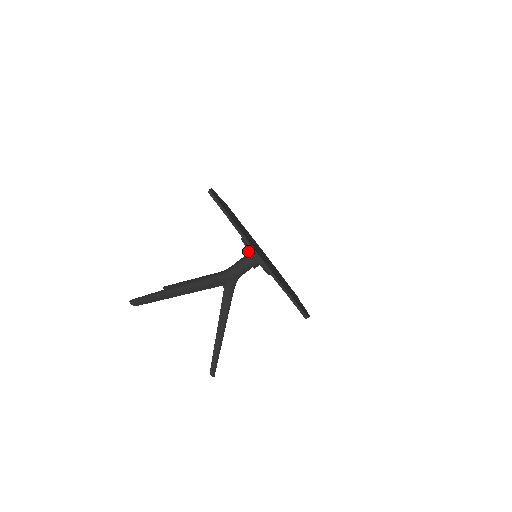
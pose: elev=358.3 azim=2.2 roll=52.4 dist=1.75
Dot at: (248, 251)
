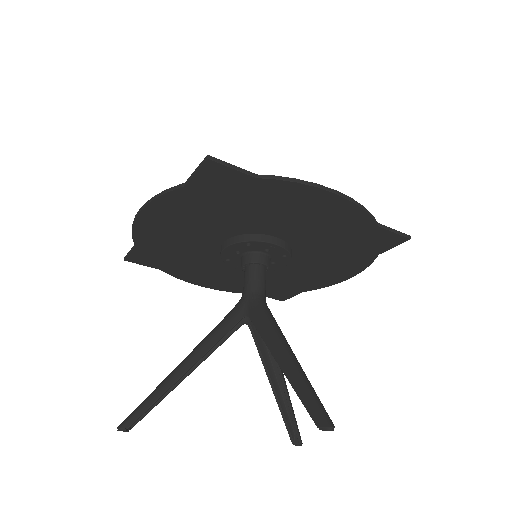
Dot at: occluded
